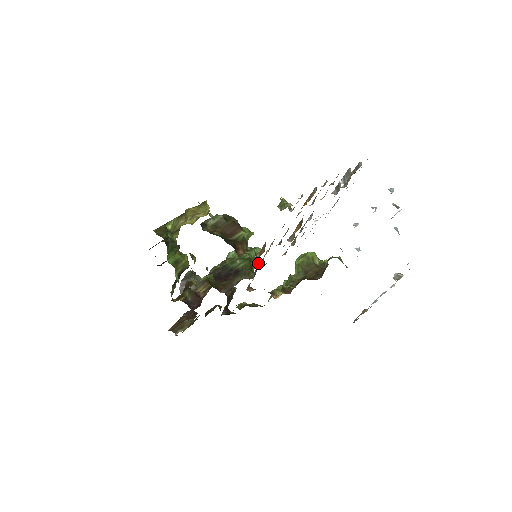
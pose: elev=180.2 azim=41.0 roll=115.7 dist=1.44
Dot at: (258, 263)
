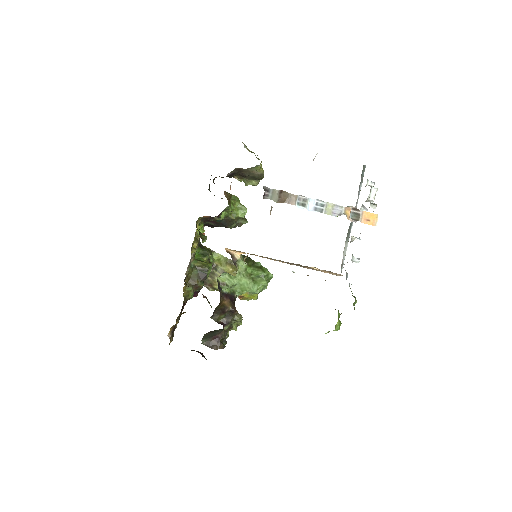
Dot at: (265, 283)
